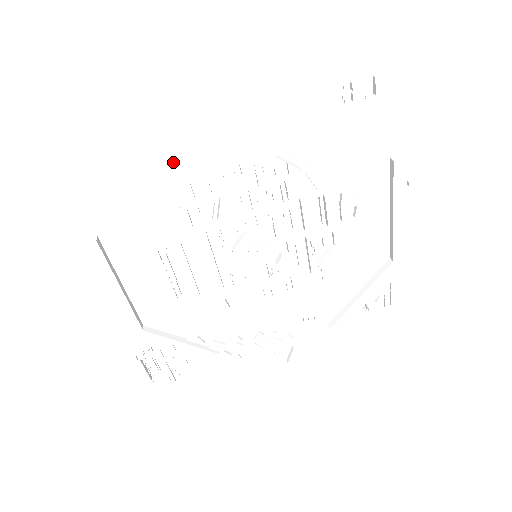
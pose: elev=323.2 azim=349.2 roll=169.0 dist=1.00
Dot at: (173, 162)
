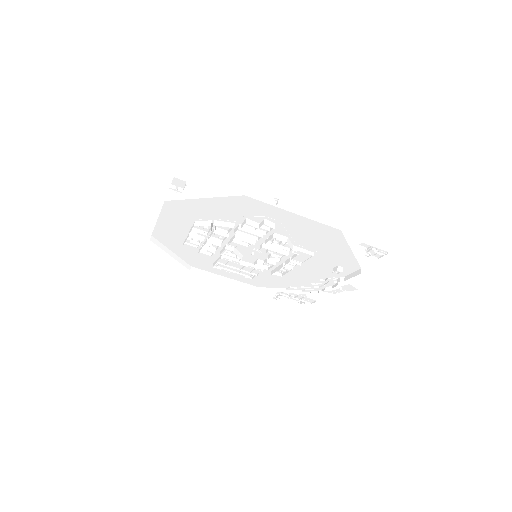
Dot at: (171, 239)
